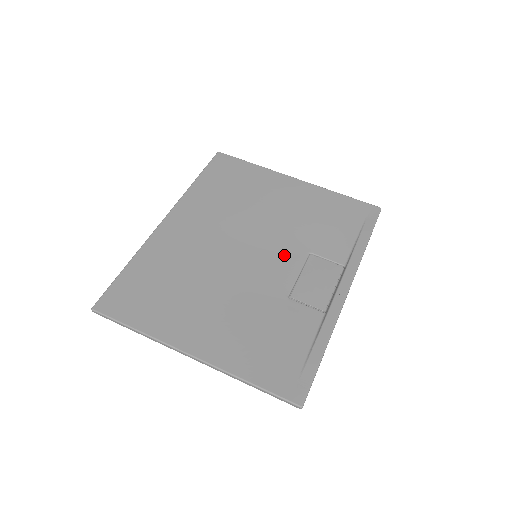
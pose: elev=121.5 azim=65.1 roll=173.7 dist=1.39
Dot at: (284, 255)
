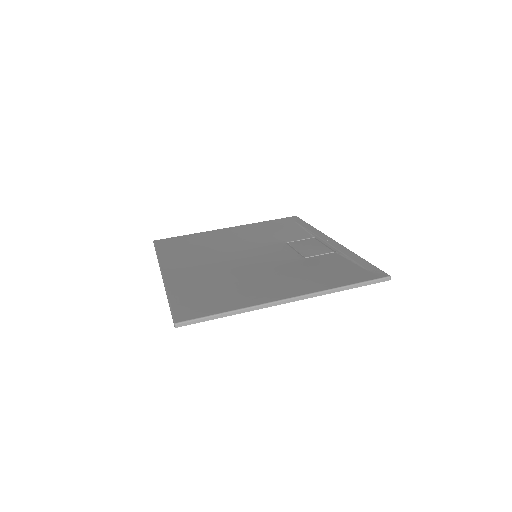
Dot at: (272, 249)
